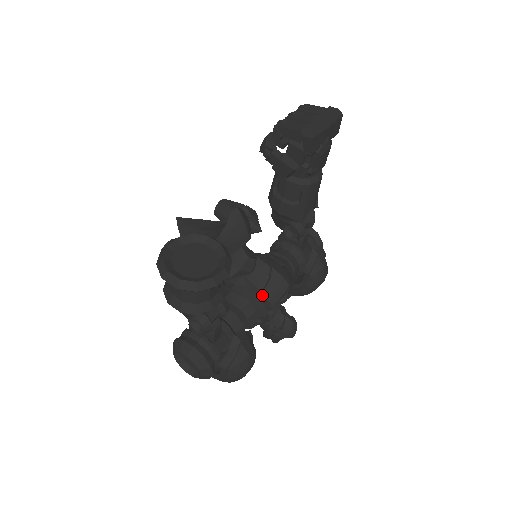
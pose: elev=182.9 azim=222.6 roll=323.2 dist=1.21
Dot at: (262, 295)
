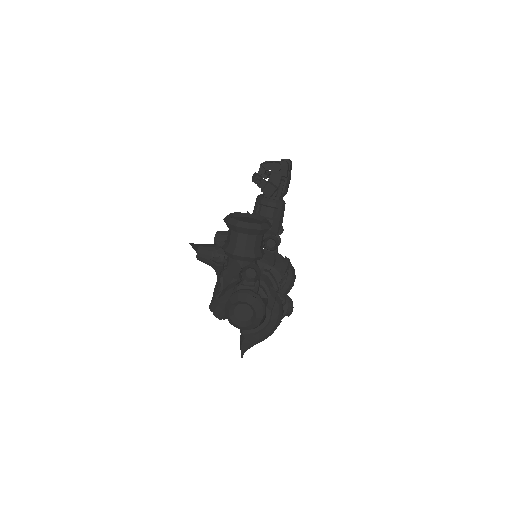
Dot at: (274, 269)
